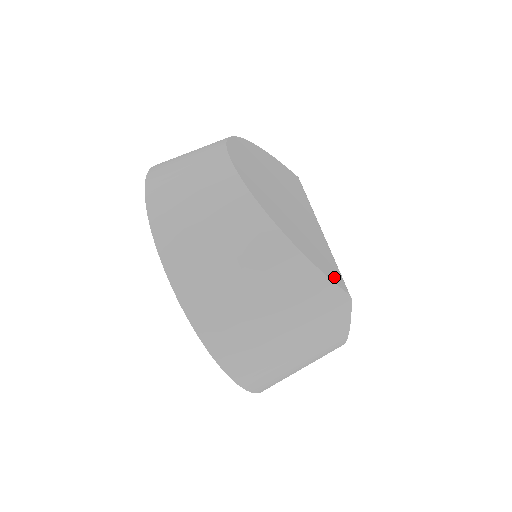
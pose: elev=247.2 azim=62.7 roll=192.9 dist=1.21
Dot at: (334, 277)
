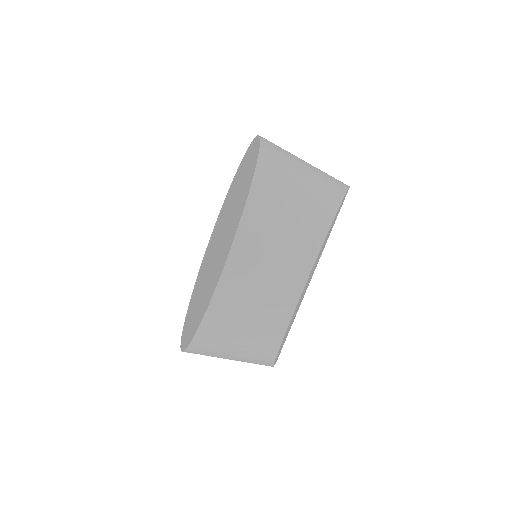
Dot at: occluded
